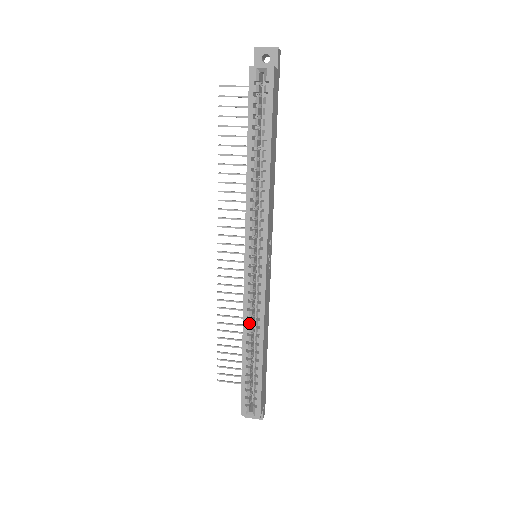
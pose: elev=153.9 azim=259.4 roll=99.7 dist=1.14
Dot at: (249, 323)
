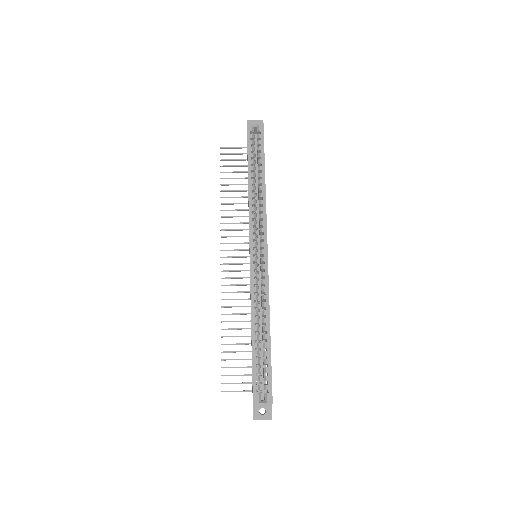
Dot at: (256, 306)
